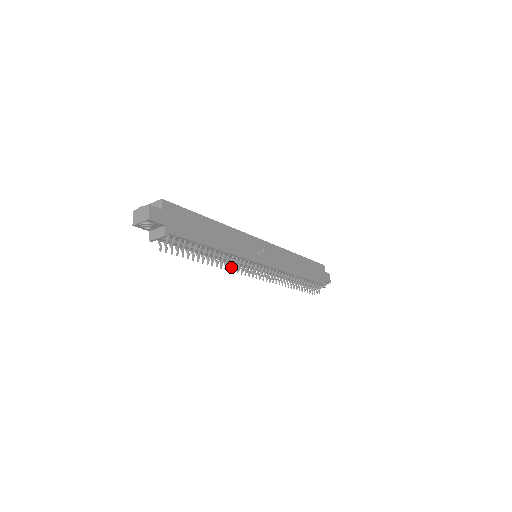
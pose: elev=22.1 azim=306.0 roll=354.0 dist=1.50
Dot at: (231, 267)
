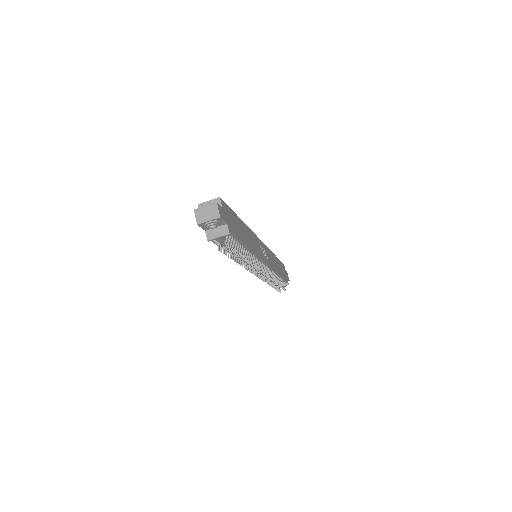
Dot at: (253, 266)
